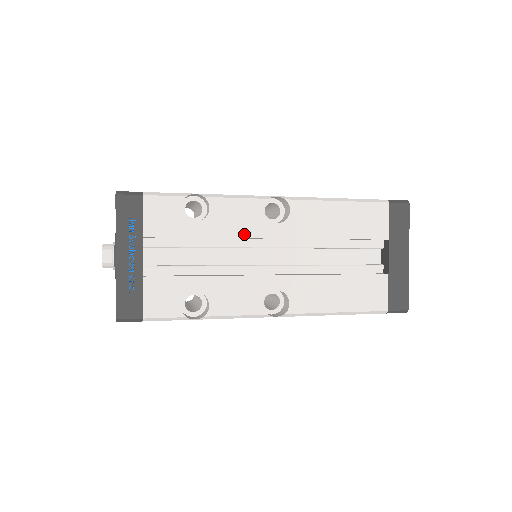
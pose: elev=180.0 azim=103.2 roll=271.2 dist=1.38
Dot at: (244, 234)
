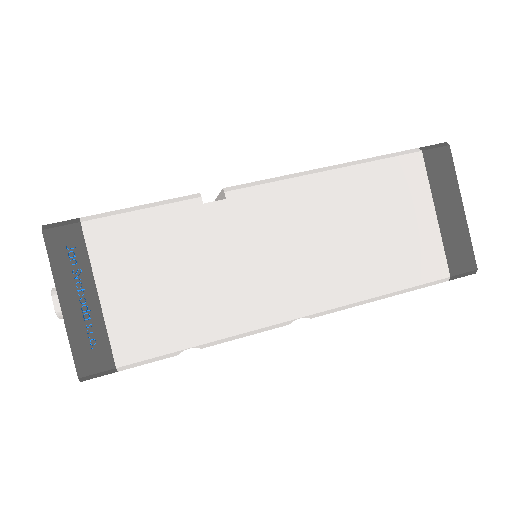
Dot at: occluded
